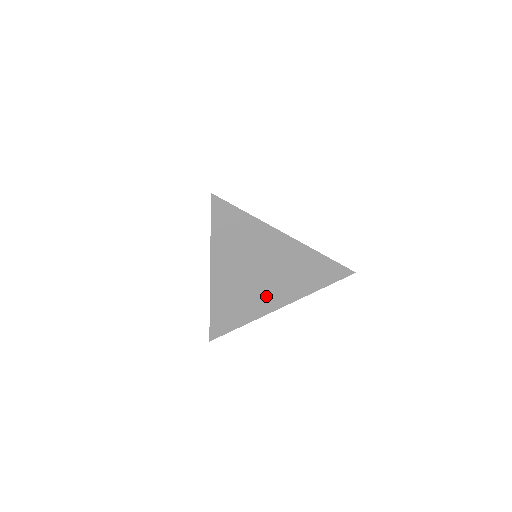
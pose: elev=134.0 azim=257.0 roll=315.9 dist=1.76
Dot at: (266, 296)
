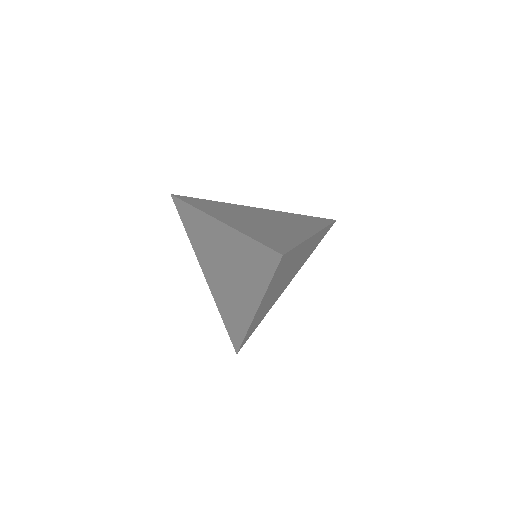
Dot at: (283, 288)
